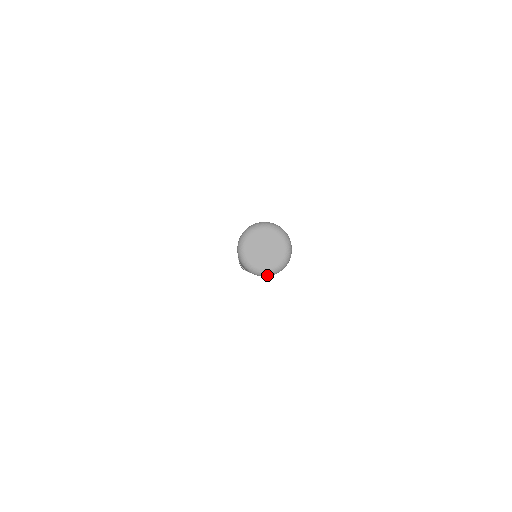
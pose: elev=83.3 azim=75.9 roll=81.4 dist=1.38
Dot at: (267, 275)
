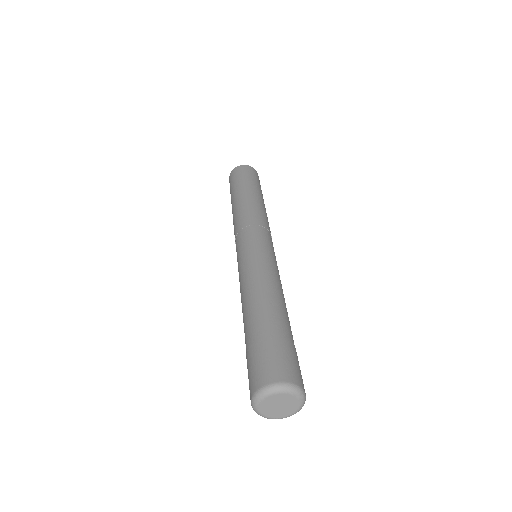
Dot at: (288, 416)
